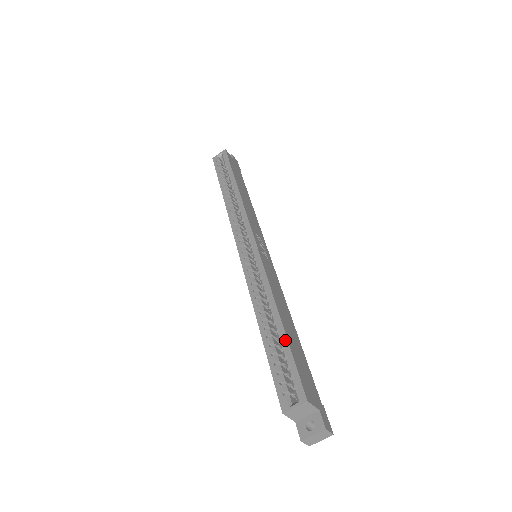
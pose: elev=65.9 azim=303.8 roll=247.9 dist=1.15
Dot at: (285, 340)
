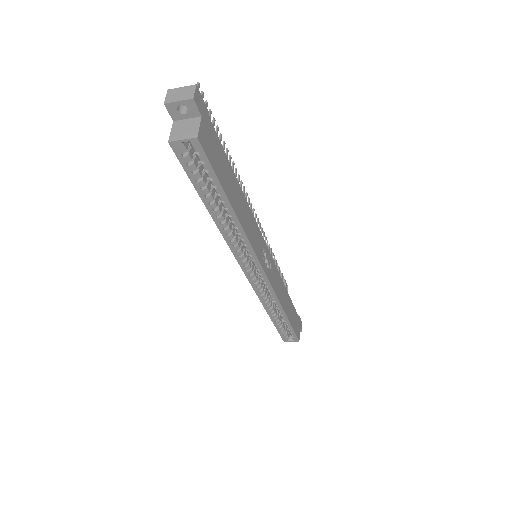
Dot at: (290, 325)
